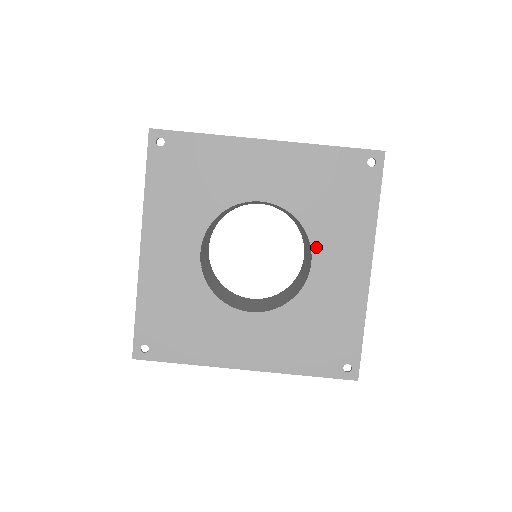
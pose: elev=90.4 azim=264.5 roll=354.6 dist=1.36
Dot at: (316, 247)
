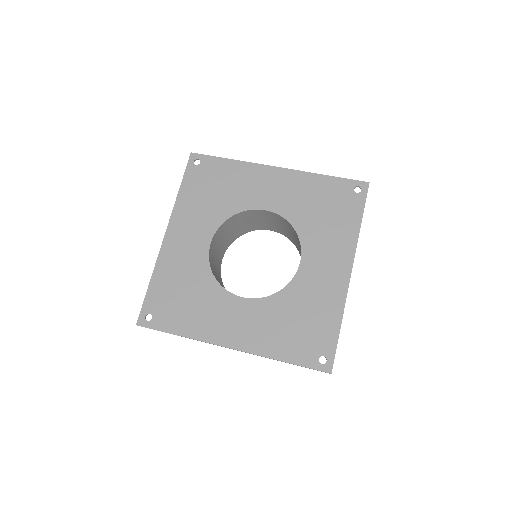
Dot at: (306, 250)
